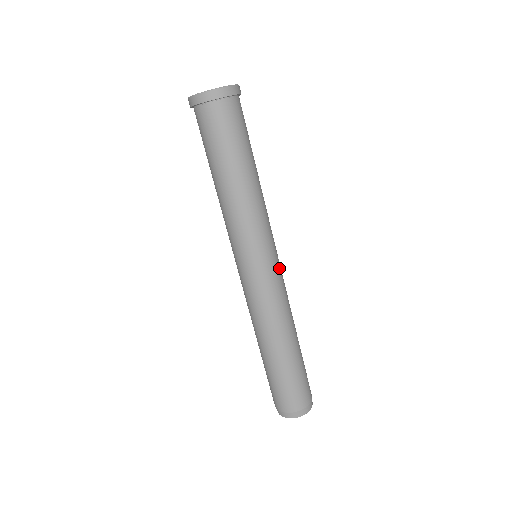
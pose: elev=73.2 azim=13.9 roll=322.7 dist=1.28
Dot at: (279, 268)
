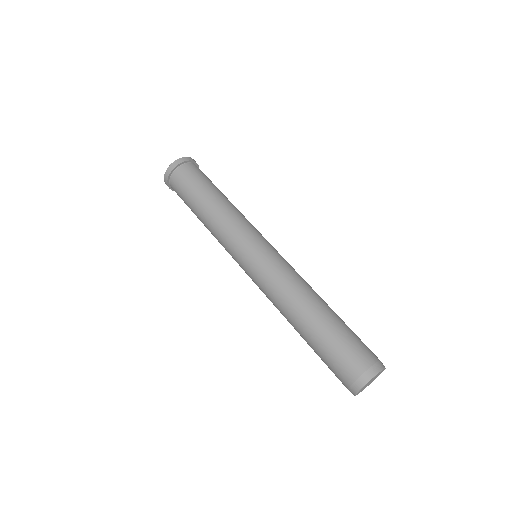
Dot at: (273, 252)
